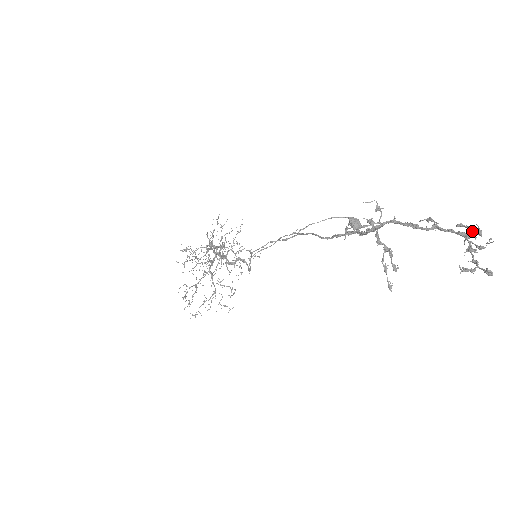
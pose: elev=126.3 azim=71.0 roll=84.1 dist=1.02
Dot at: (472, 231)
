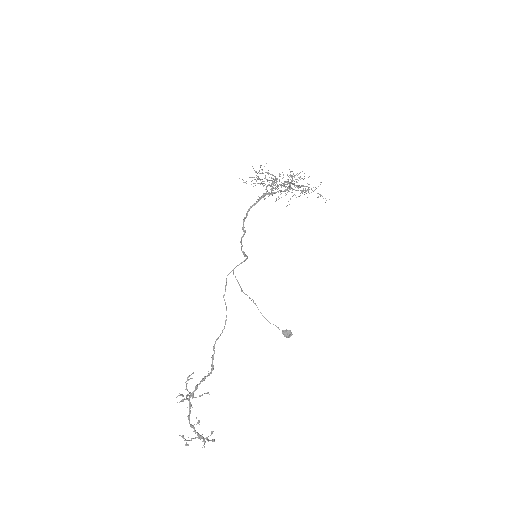
Dot at: (207, 439)
